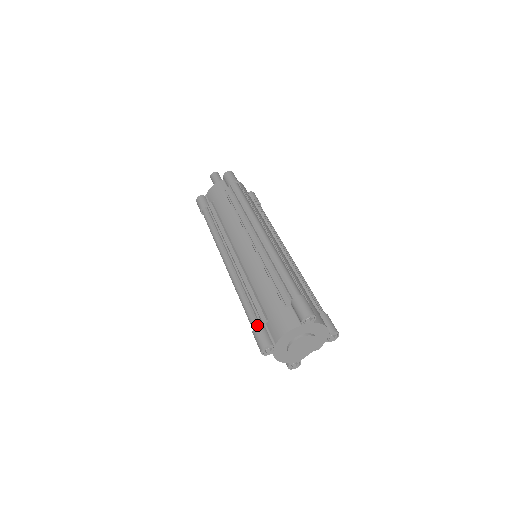
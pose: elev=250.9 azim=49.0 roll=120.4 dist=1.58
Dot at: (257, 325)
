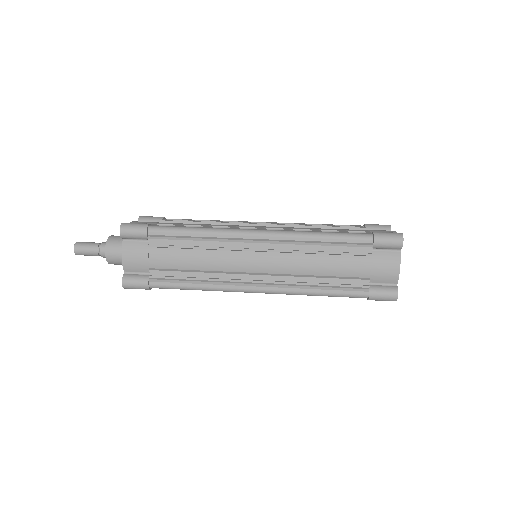
Dot at: (367, 292)
